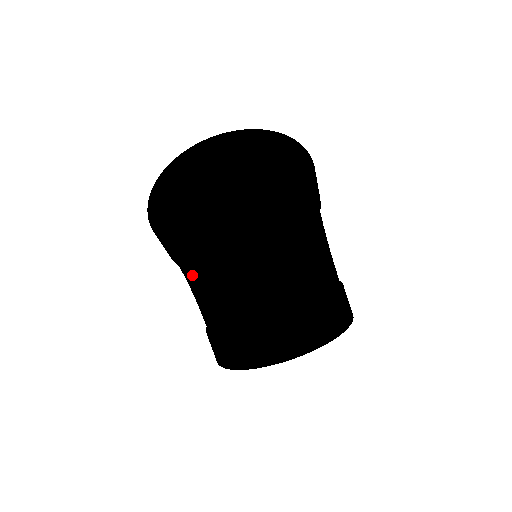
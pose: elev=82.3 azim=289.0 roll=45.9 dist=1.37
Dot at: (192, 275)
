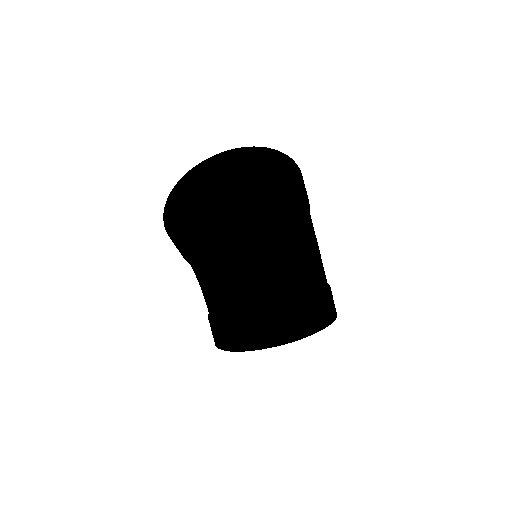
Dot at: occluded
